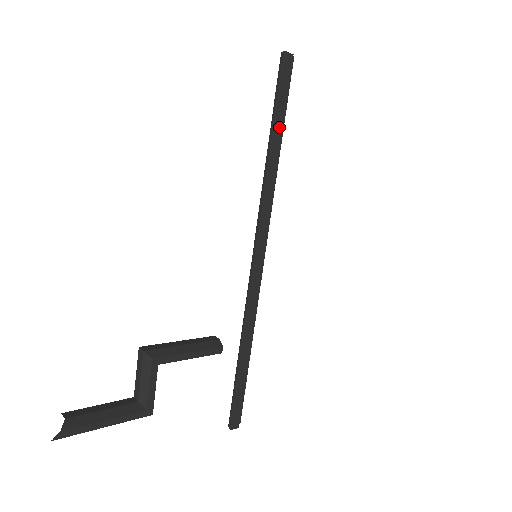
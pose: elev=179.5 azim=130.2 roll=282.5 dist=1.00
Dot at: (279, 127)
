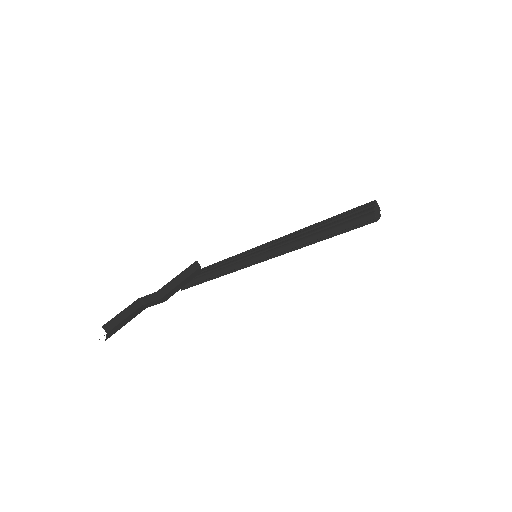
Dot at: (331, 236)
